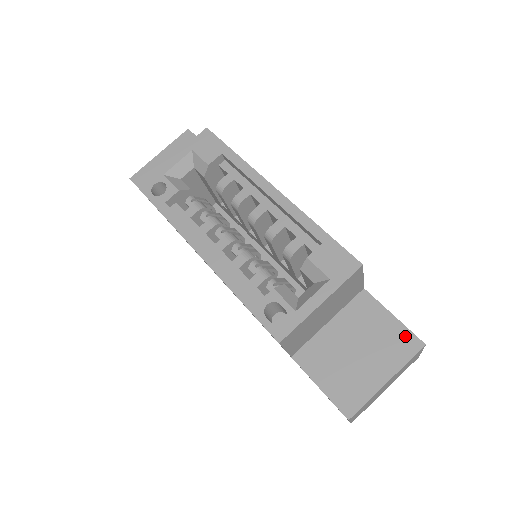
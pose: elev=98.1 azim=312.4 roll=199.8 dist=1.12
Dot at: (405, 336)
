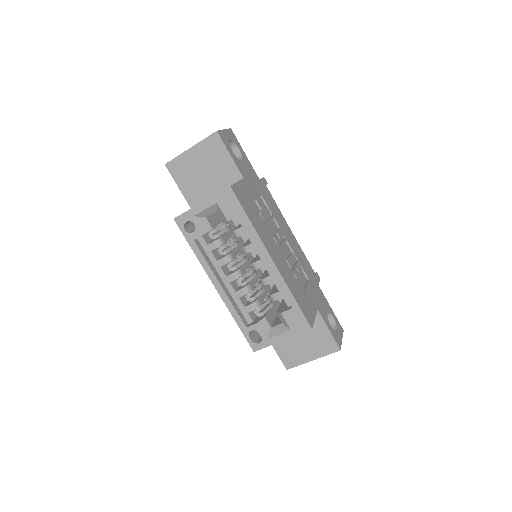
Dot at: (331, 343)
